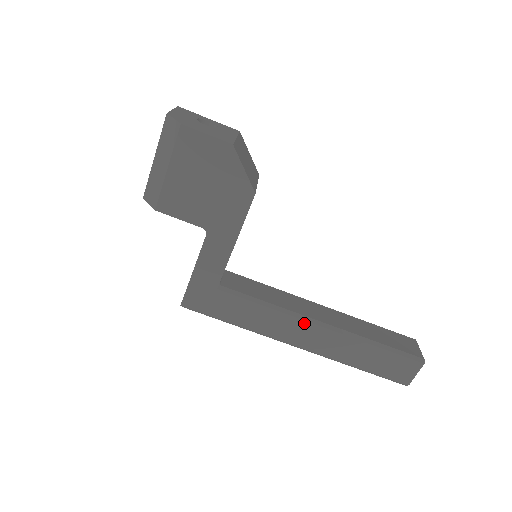
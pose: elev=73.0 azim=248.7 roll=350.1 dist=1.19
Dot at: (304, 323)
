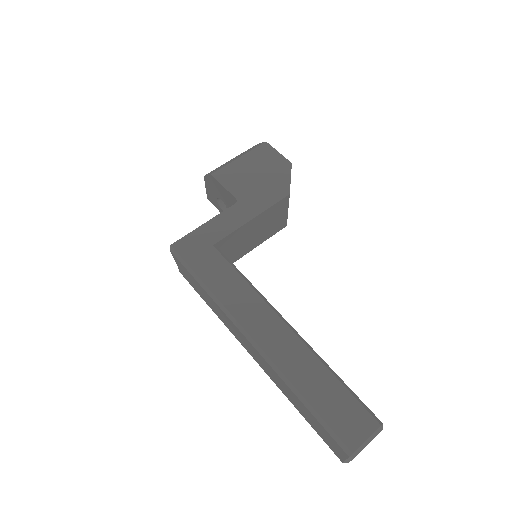
Dot at: (271, 312)
